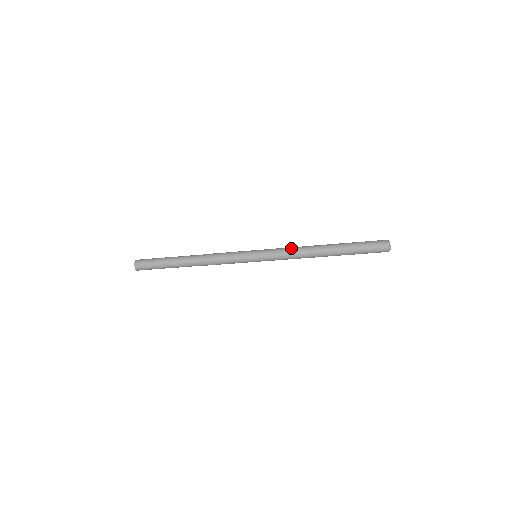
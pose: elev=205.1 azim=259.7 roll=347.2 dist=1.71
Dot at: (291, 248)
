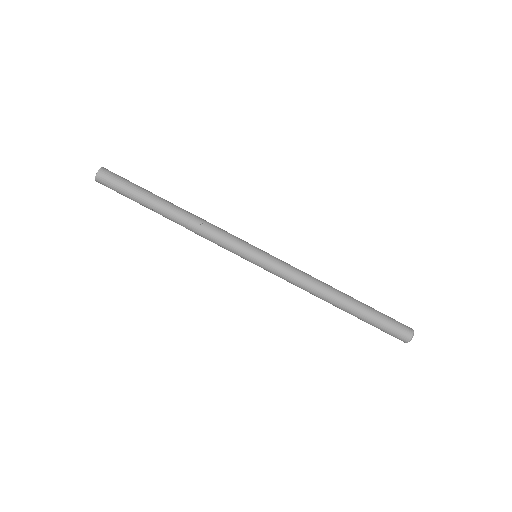
Dot at: occluded
